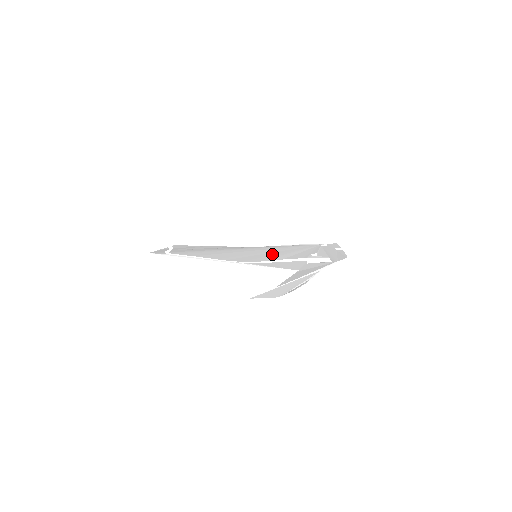
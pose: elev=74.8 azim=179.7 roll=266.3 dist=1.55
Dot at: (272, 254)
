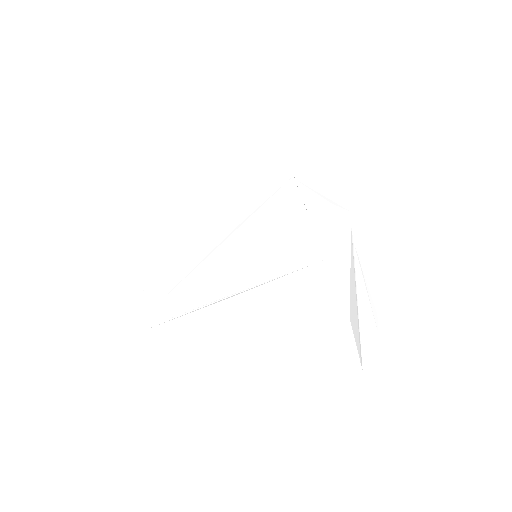
Dot at: (268, 240)
